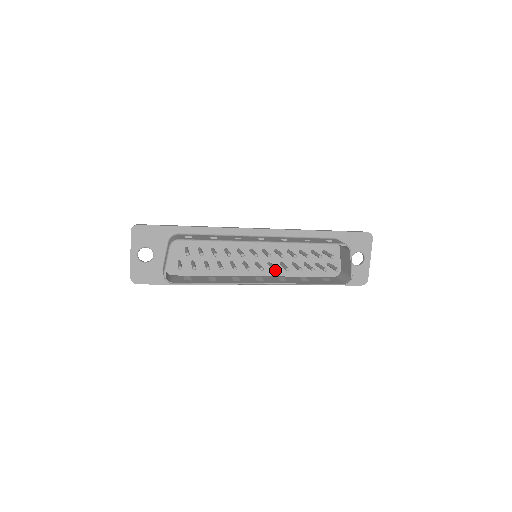
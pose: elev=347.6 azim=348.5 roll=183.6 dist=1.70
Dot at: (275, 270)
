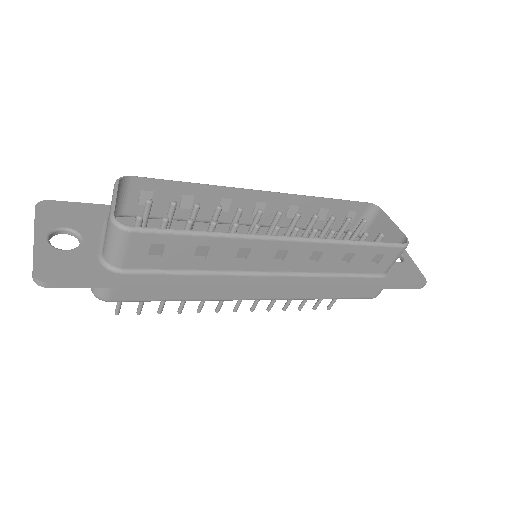
Dot at: (298, 229)
